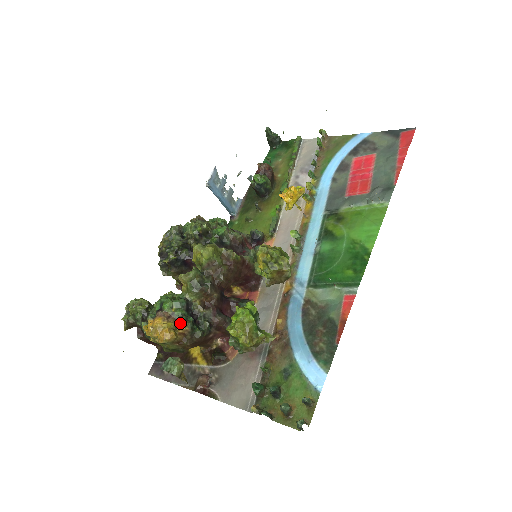
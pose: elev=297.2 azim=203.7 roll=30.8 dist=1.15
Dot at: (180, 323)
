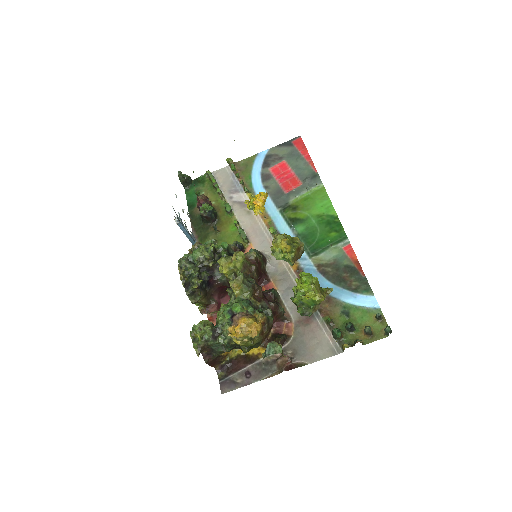
Dot at: (257, 316)
